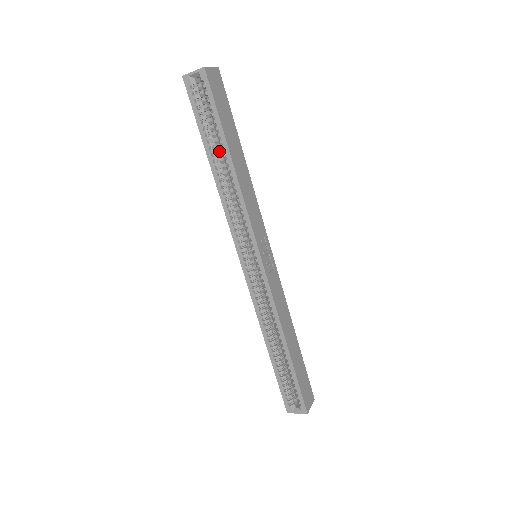
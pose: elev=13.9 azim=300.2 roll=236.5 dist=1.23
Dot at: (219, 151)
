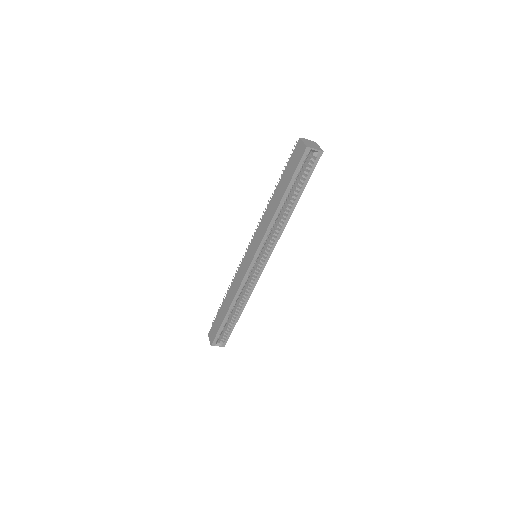
Dot at: occluded
